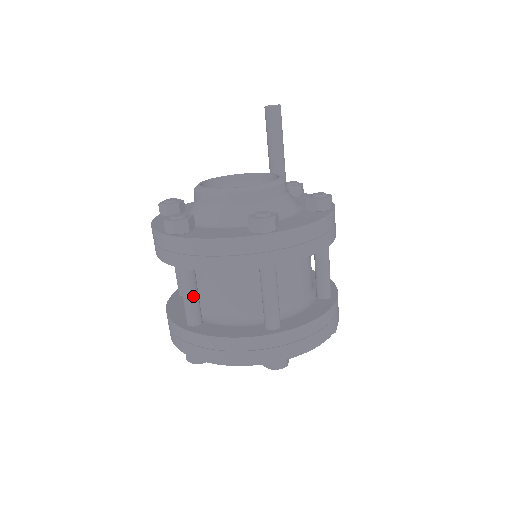
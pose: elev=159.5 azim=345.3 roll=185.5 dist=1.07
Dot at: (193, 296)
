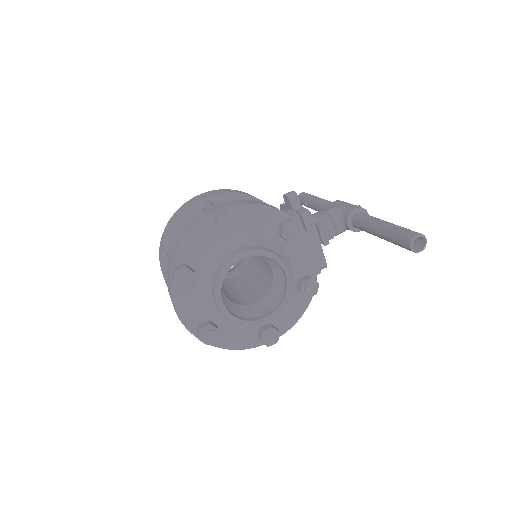
Dot at: occluded
